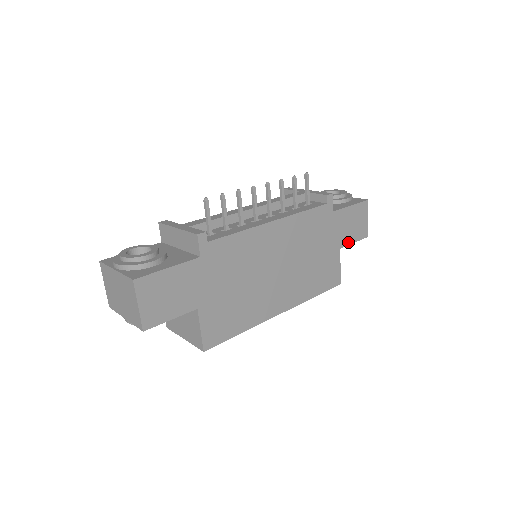
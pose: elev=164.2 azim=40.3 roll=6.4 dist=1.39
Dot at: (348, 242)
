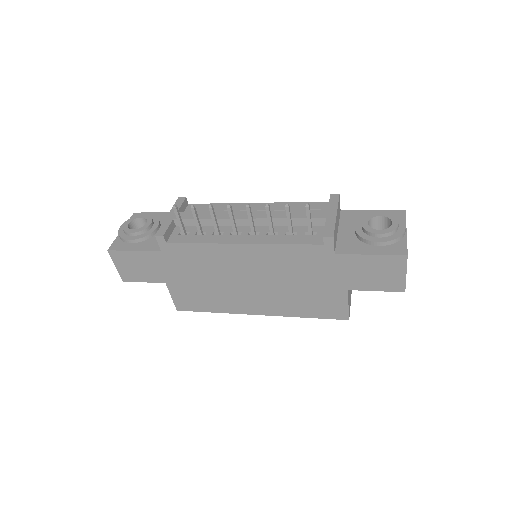
Dot at: (363, 288)
